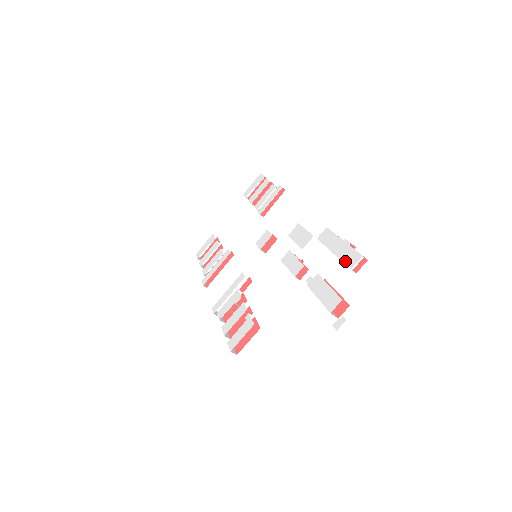
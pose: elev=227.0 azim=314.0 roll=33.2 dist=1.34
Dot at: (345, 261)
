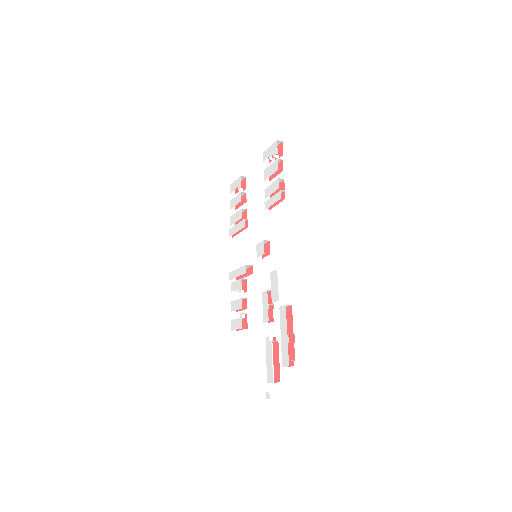
Dot at: (282, 356)
